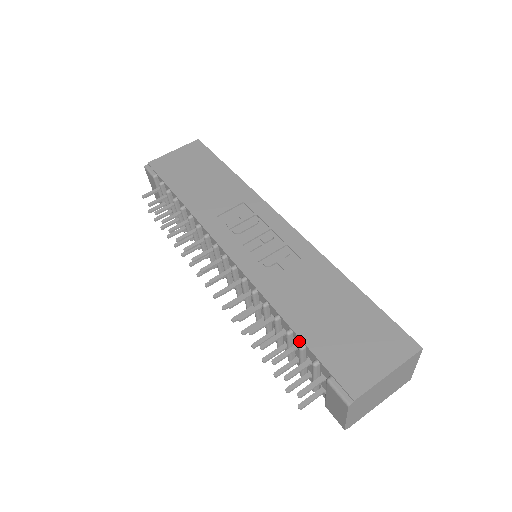
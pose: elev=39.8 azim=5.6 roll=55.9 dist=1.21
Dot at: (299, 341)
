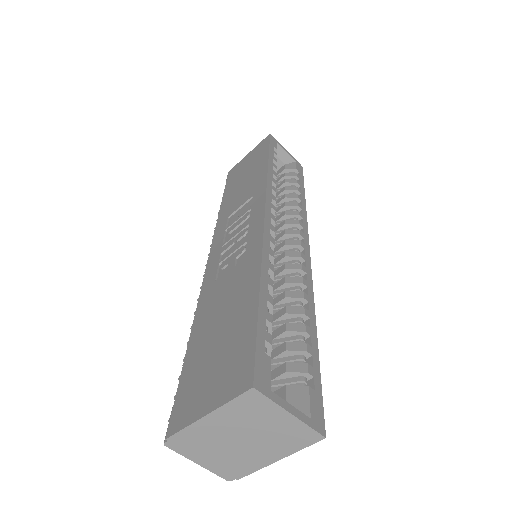
Dot at: occluded
